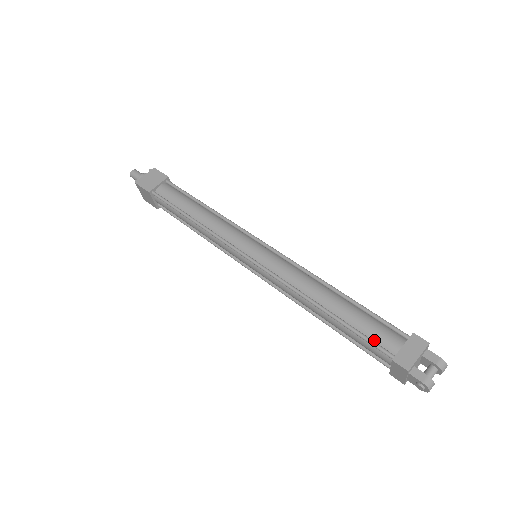
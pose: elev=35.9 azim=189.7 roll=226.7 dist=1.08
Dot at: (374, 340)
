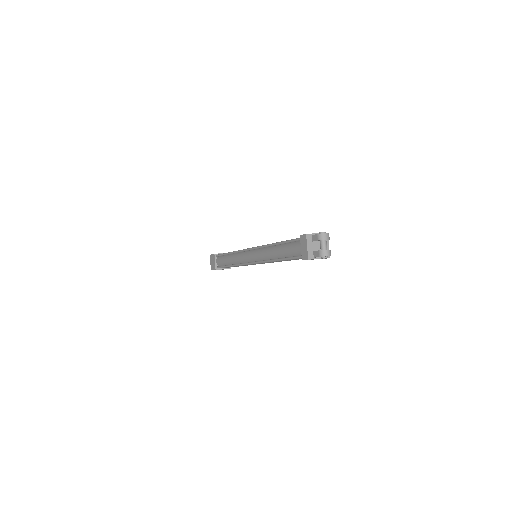
Dot at: (296, 255)
